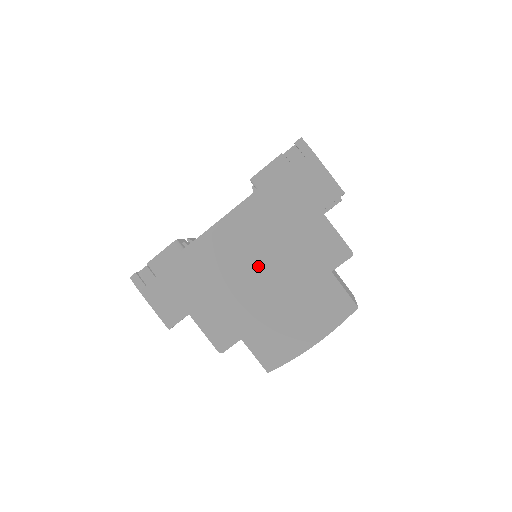
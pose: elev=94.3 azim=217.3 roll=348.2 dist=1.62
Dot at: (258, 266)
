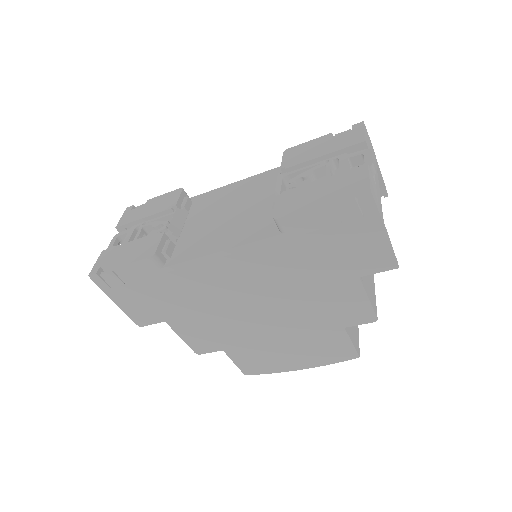
Dot at: (258, 304)
